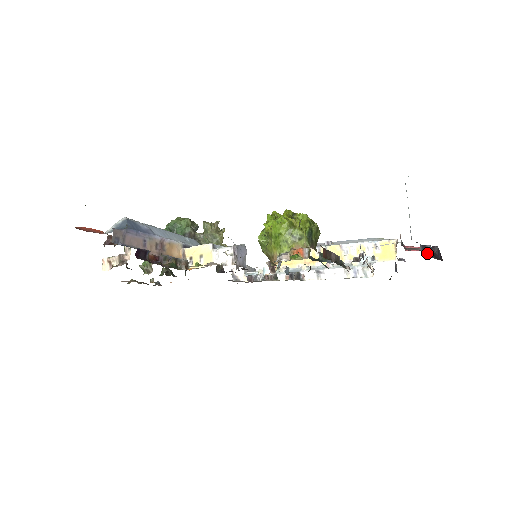
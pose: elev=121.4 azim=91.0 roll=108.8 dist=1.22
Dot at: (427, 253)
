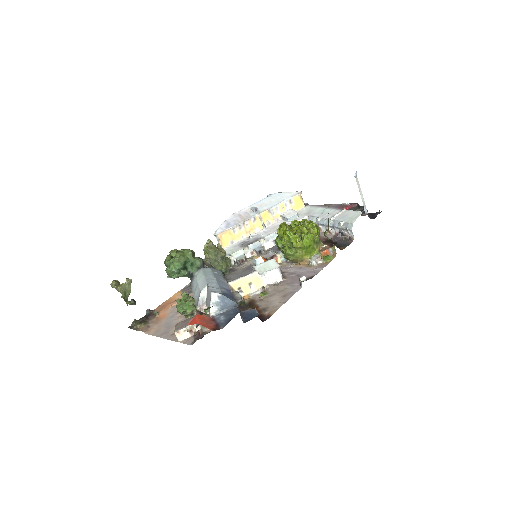
Dot at: (369, 215)
